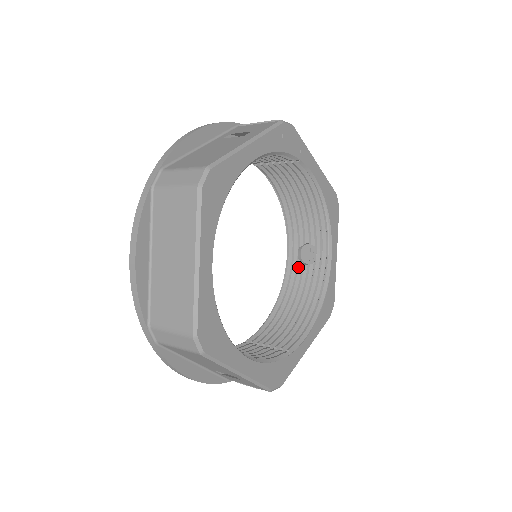
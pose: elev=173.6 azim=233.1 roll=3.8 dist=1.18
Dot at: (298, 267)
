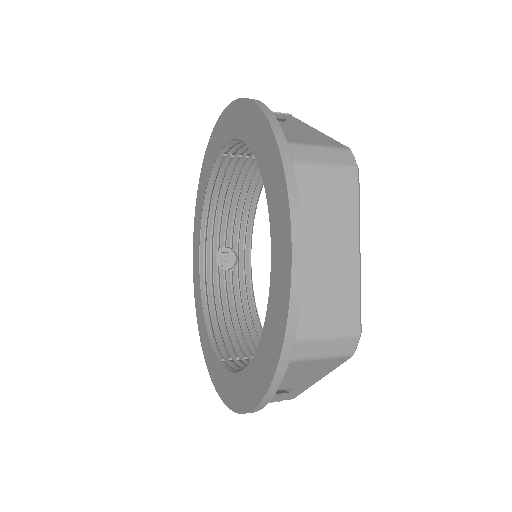
Dot at: (218, 273)
